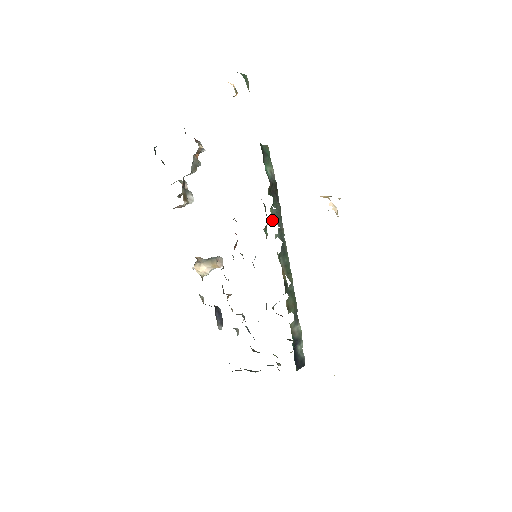
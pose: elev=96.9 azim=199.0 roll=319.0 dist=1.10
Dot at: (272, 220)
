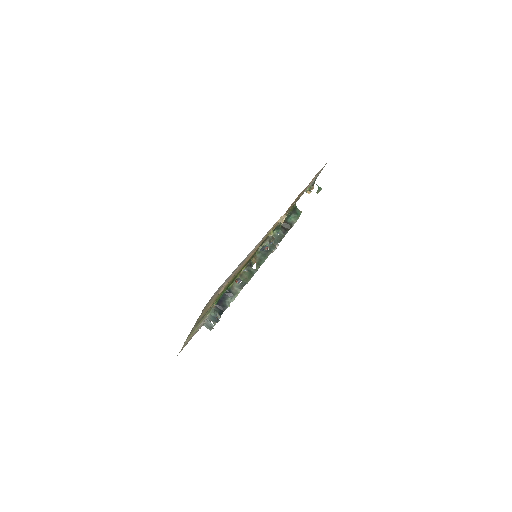
Dot at: (271, 236)
